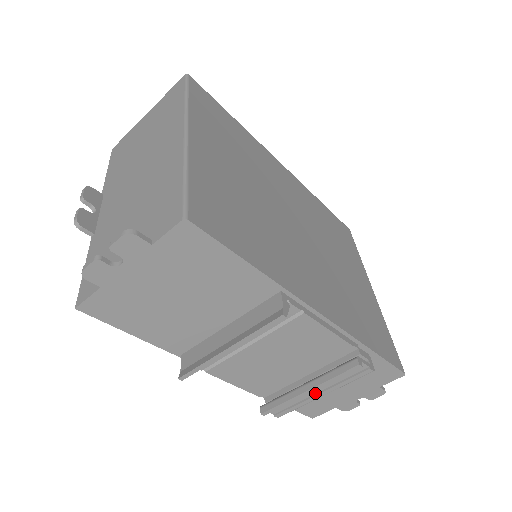
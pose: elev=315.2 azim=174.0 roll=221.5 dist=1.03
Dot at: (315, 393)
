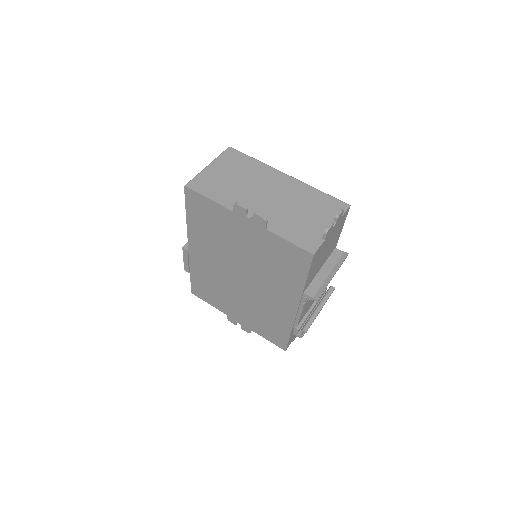
Dot at: occluded
